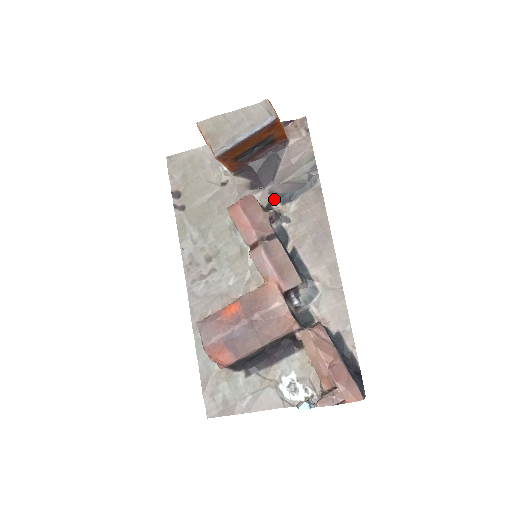
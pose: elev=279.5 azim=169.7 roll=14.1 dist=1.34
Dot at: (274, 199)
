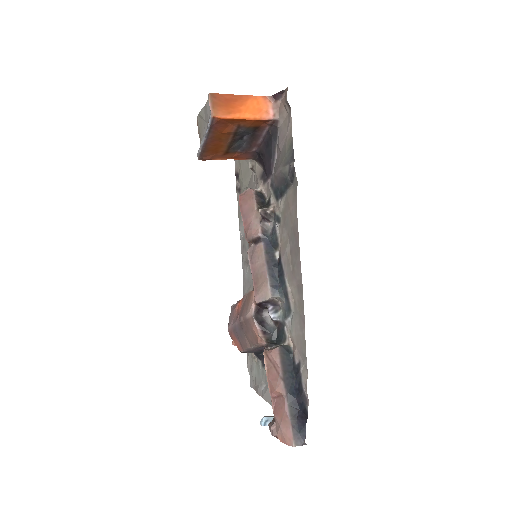
Dot at: (272, 193)
